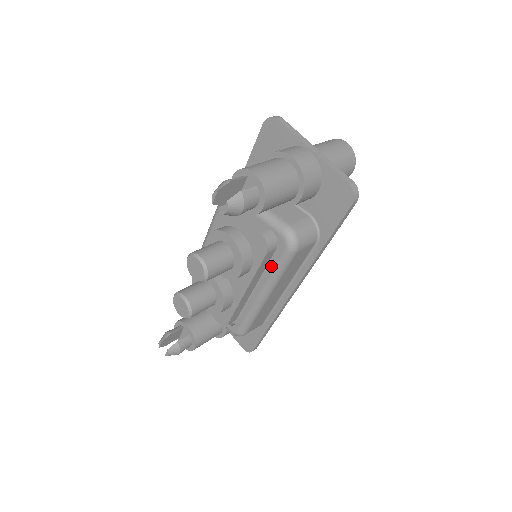
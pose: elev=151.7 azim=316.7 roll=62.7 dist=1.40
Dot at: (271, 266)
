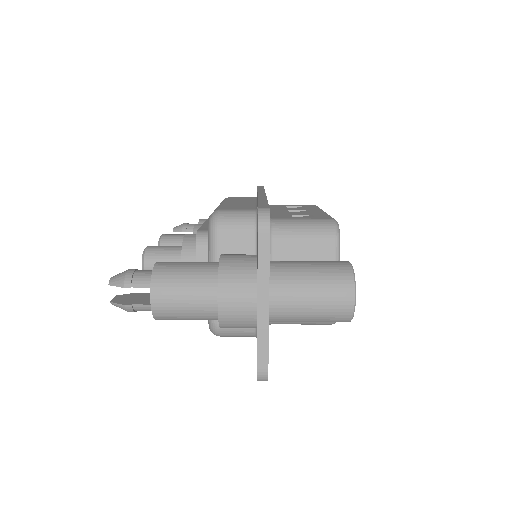
Dot at: occluded
